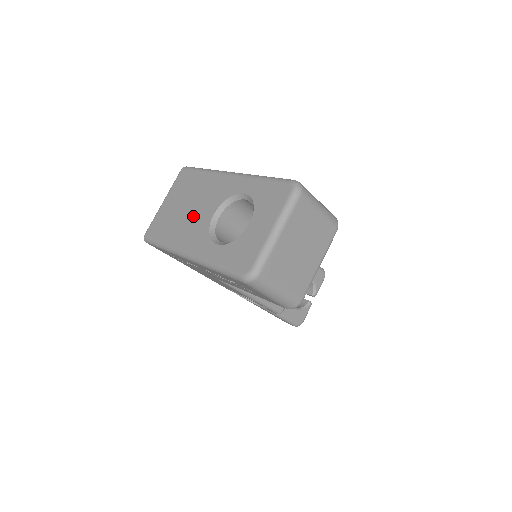
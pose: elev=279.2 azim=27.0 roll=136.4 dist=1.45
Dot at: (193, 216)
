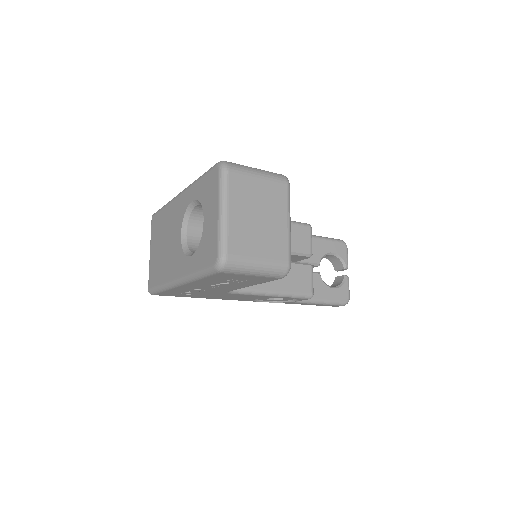
Dot at: (170, 247)
